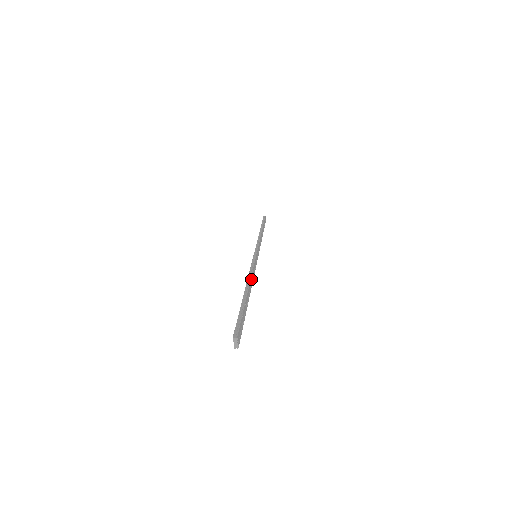
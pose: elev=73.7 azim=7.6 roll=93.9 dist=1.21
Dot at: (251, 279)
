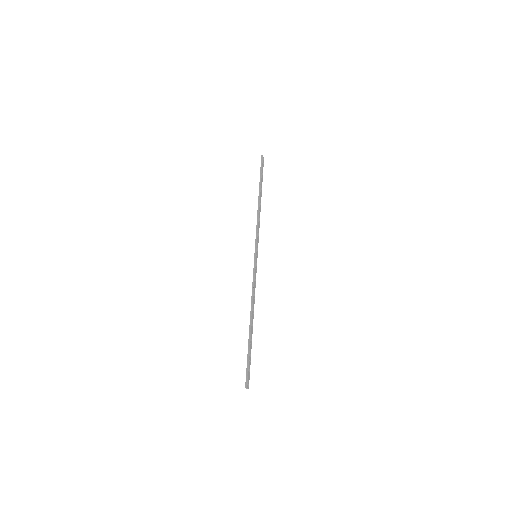
Dot at: (253, 304)
